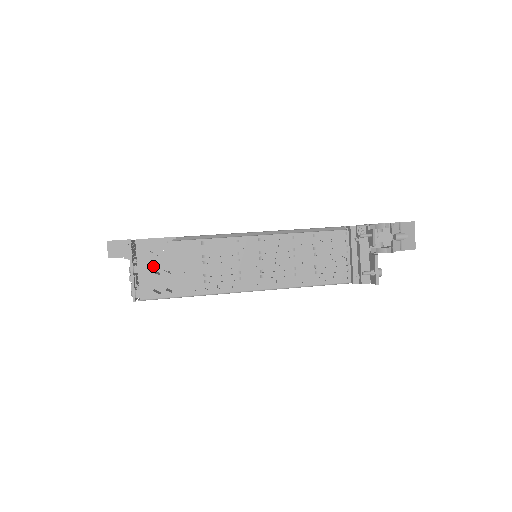
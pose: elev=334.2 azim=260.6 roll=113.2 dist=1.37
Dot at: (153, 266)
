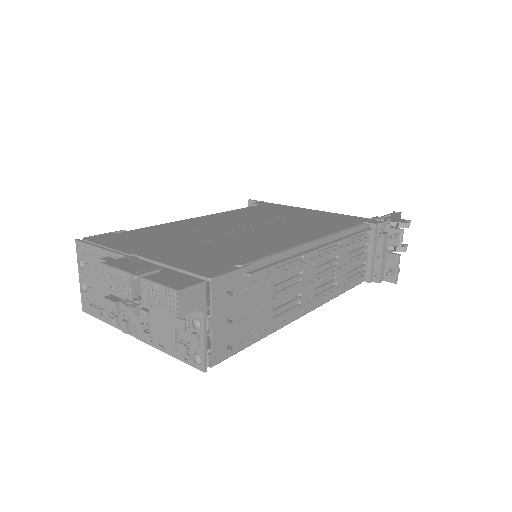
Dot at: (228, 313)
